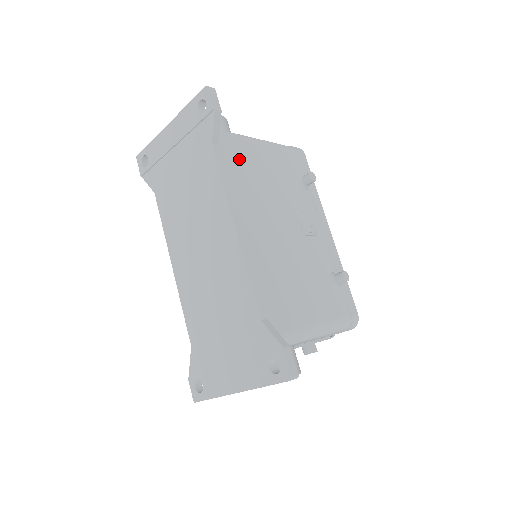
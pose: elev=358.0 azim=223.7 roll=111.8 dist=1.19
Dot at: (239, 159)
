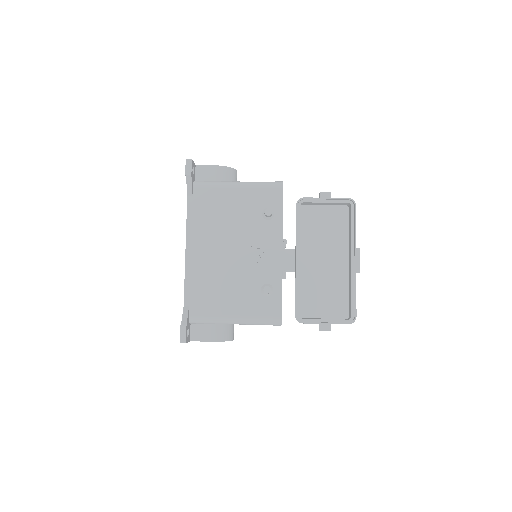
Dot at: (207, 203)
